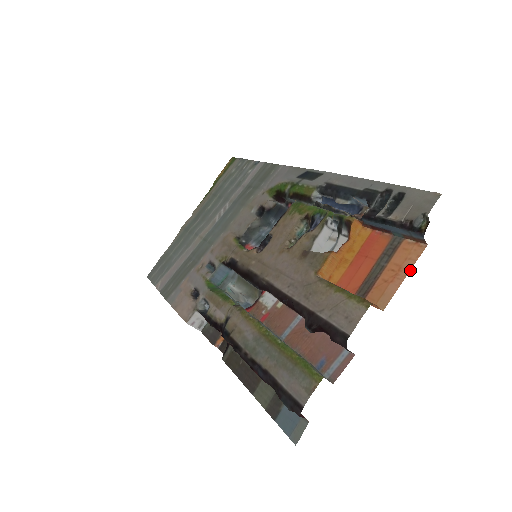
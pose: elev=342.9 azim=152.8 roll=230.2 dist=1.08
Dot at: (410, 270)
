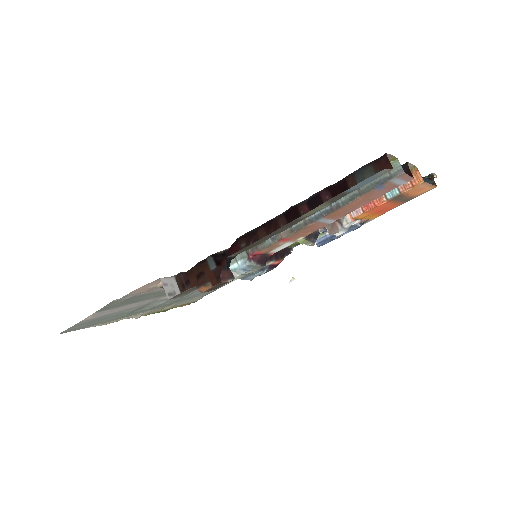
Dot at: occluded
